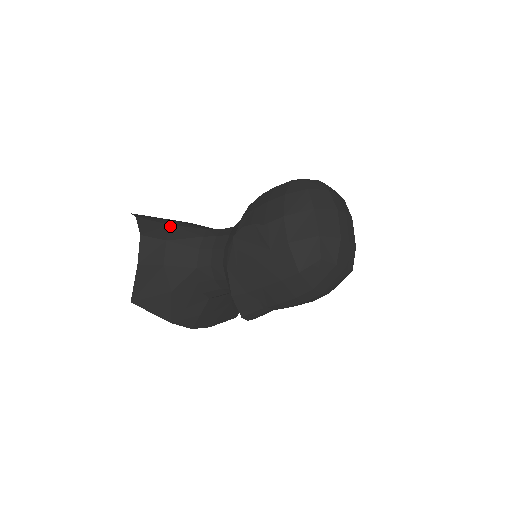
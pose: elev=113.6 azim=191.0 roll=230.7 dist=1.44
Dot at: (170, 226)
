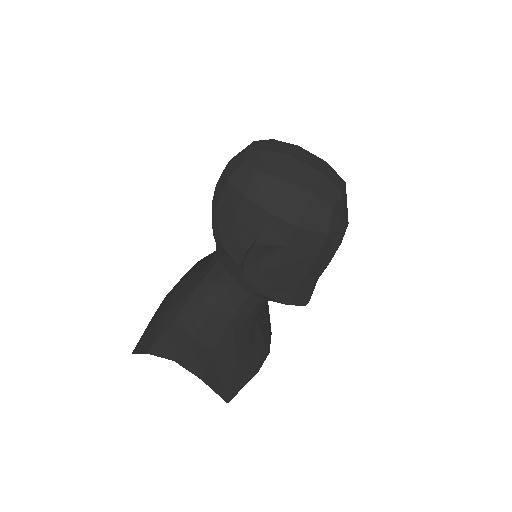
Dot at: (175, 323)
